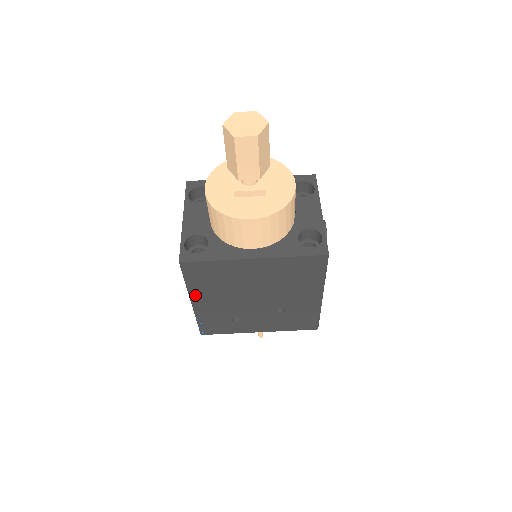
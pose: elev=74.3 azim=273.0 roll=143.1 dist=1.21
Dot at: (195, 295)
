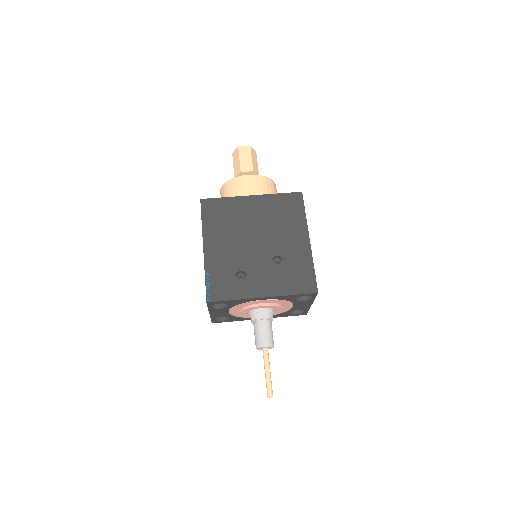
Dot at: (208, 237)
